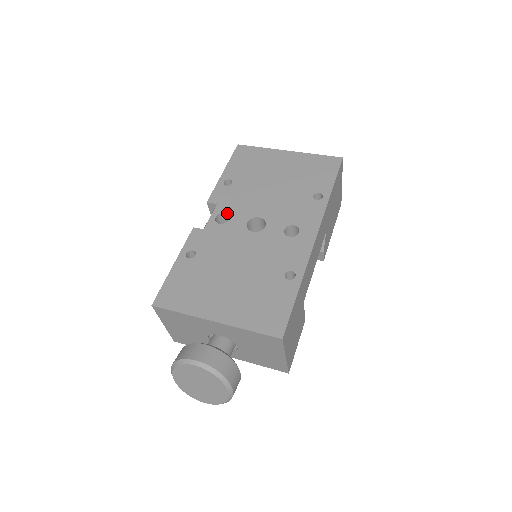
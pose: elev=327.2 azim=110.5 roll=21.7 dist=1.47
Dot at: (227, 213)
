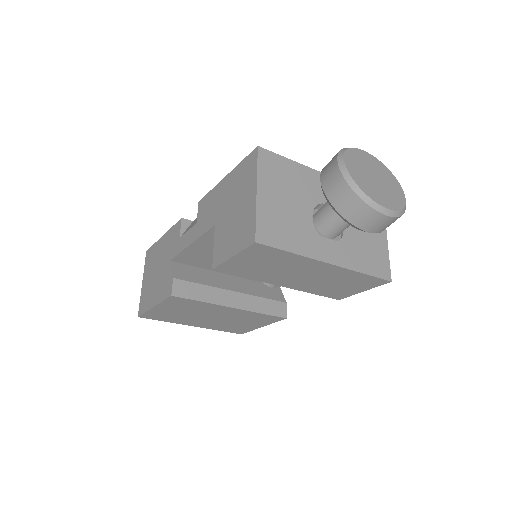
Dot at: occluded
